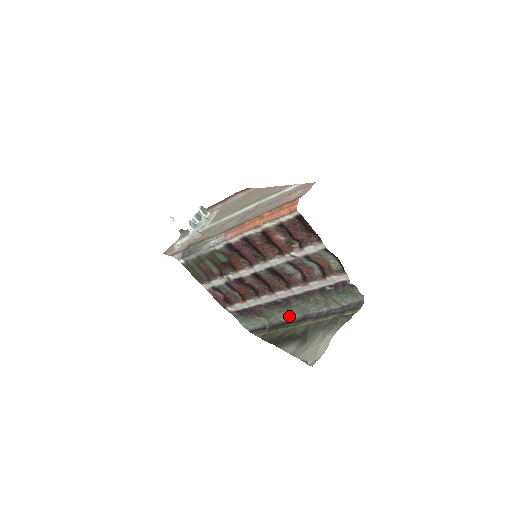
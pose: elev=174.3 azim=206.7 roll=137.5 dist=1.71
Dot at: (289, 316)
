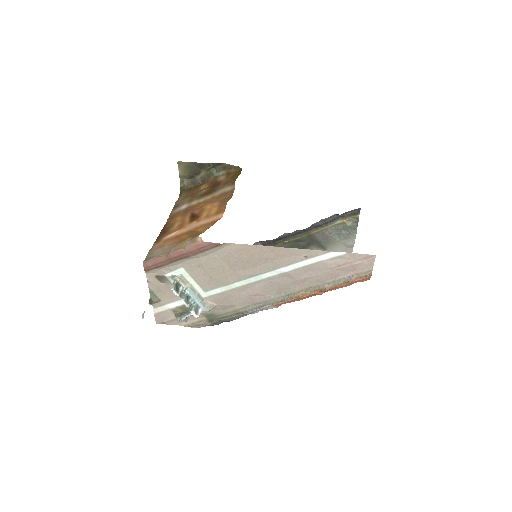
Dot at: (283, 235)
